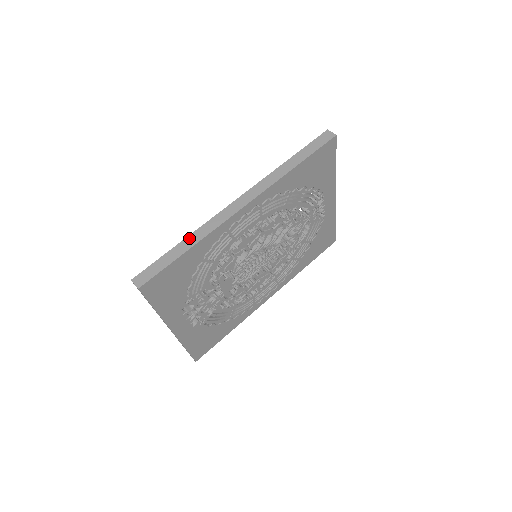
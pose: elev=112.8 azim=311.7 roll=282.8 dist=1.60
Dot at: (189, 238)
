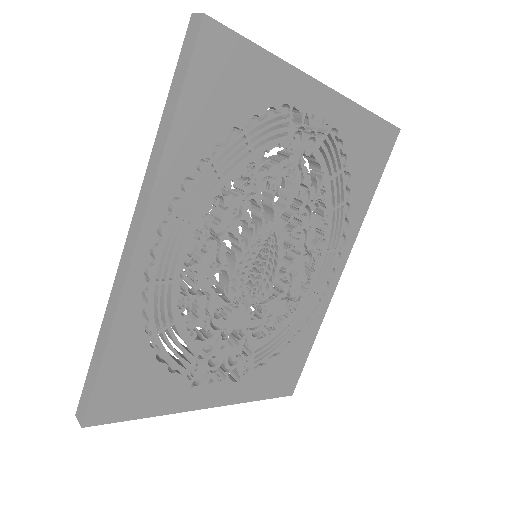
Dot at: (102, 328)
